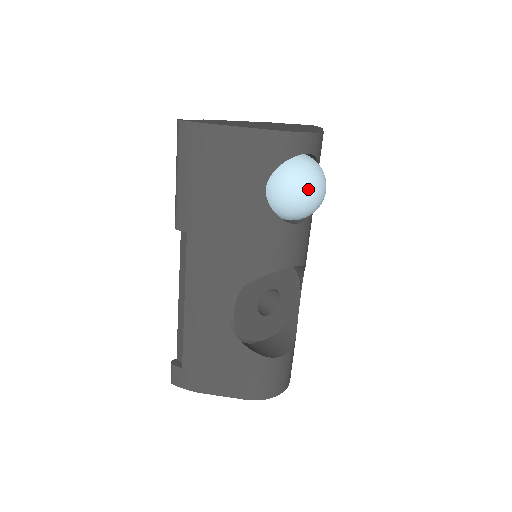
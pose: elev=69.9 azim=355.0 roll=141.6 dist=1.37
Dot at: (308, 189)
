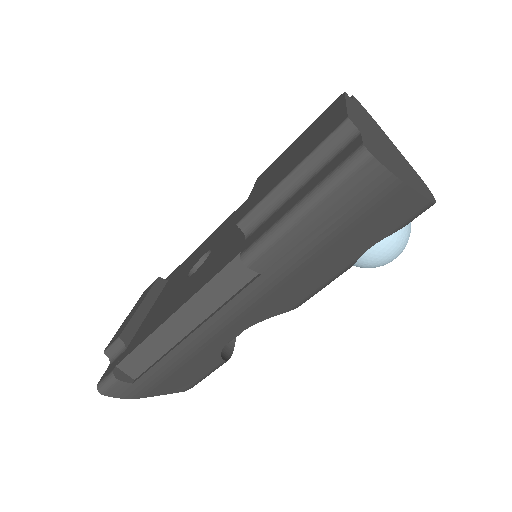
Dot at: occluded
